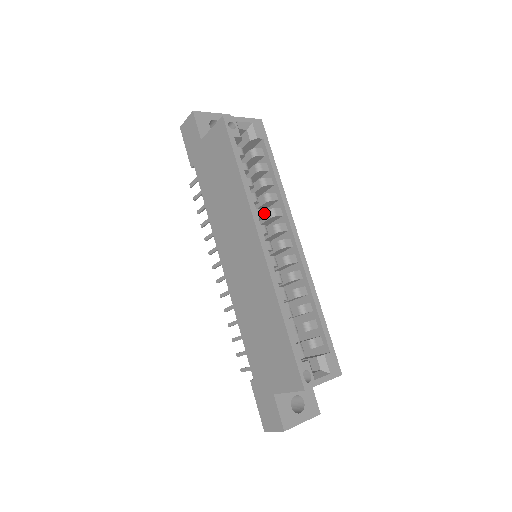
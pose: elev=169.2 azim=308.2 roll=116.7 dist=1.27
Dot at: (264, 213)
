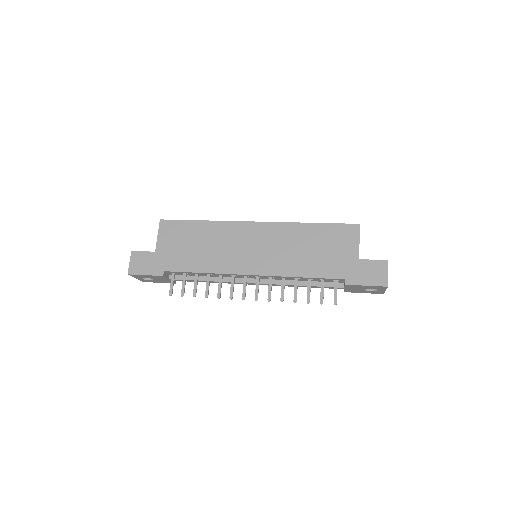
Dot at: occluded
